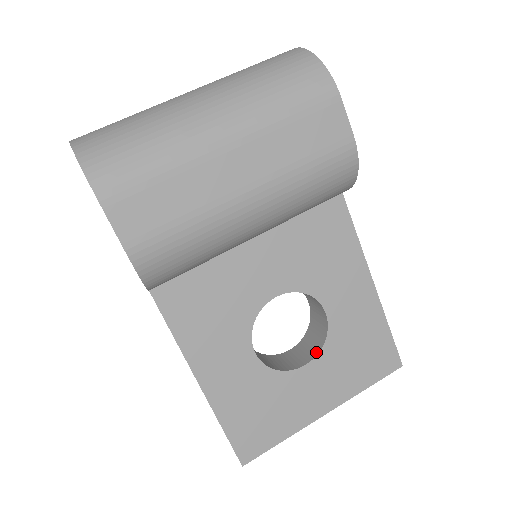
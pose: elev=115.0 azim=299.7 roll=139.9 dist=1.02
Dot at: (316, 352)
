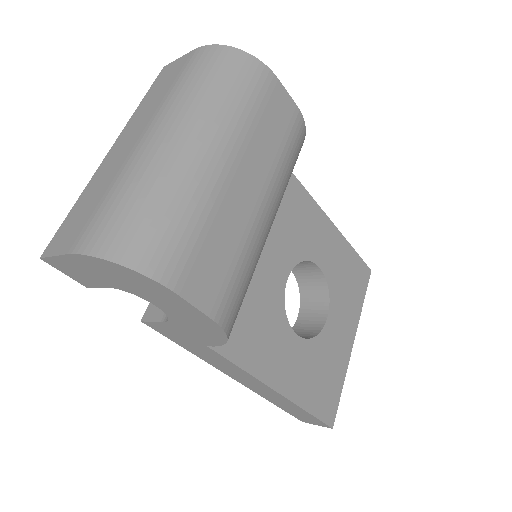
Dot at: (327, 302)
